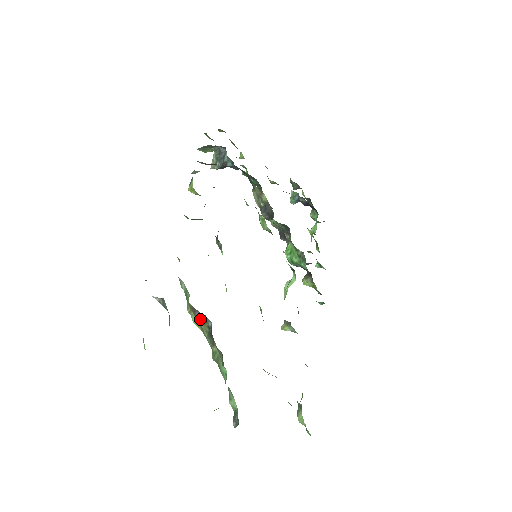
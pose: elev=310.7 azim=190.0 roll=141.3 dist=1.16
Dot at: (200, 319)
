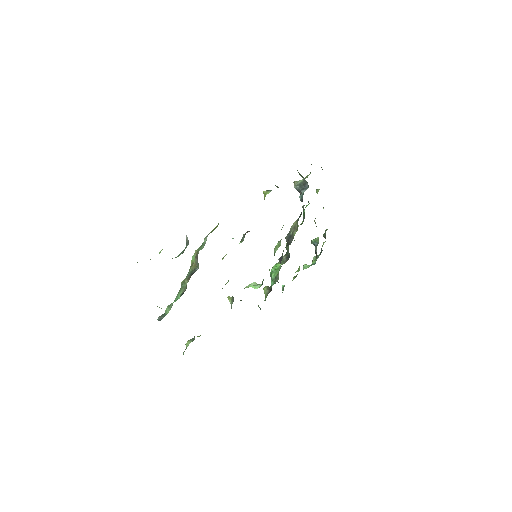
Dot at: (196, 261)
